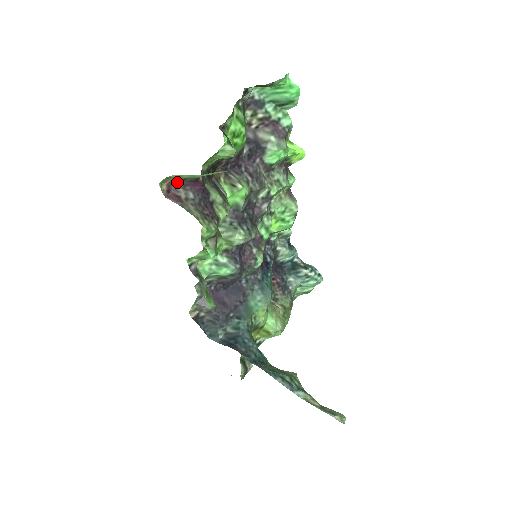
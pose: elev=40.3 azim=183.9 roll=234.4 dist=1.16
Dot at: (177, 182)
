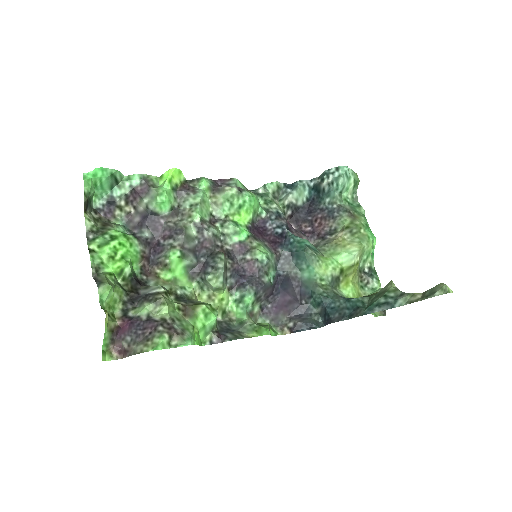
Dot at: (115, 343)
